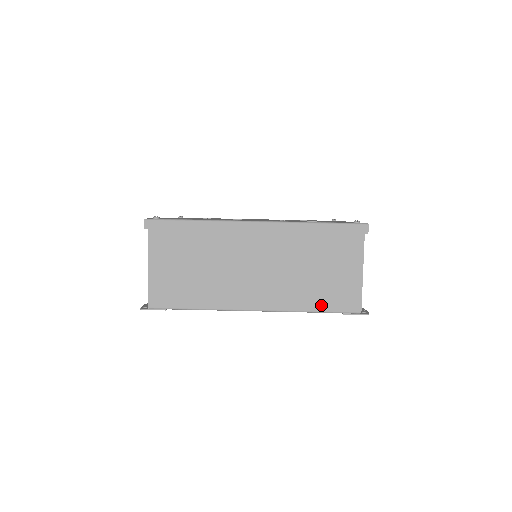
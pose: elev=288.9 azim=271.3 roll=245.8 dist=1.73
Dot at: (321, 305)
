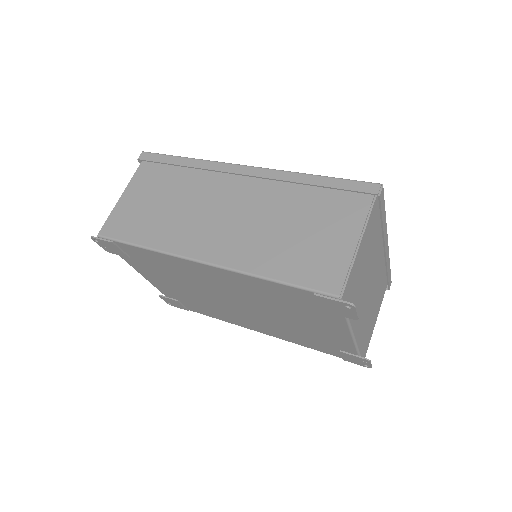
Dot at: (287, 273)
